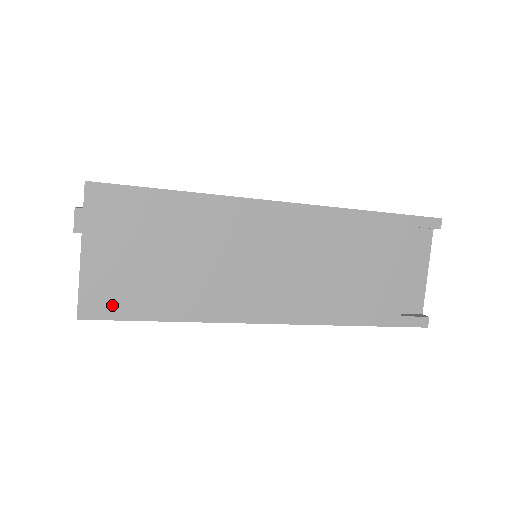
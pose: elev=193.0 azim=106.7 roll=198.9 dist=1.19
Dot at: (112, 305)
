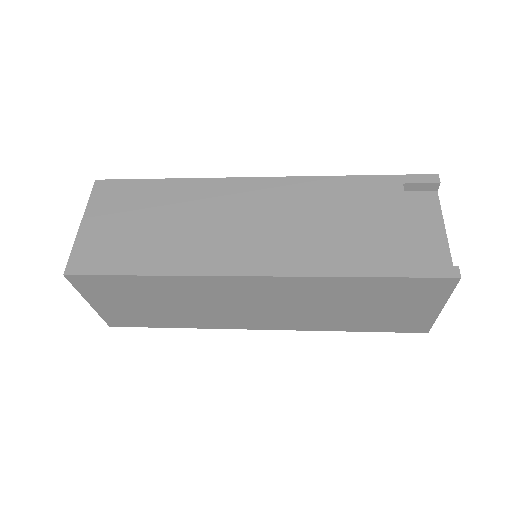
Dot at: (96, 263)
